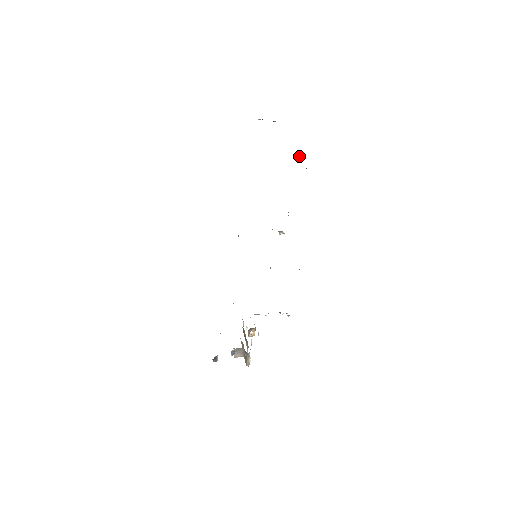
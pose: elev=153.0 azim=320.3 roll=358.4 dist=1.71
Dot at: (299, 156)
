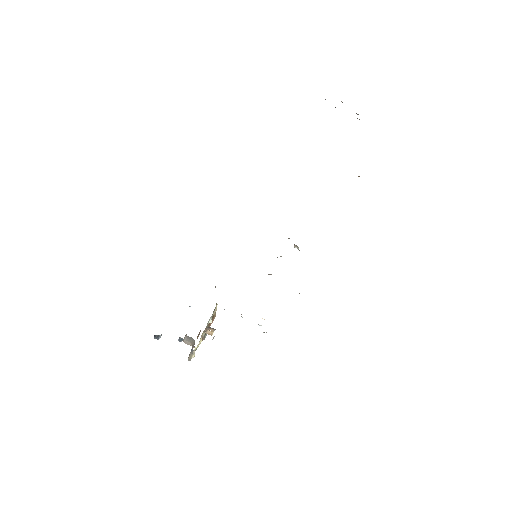
Dot at: occluded
